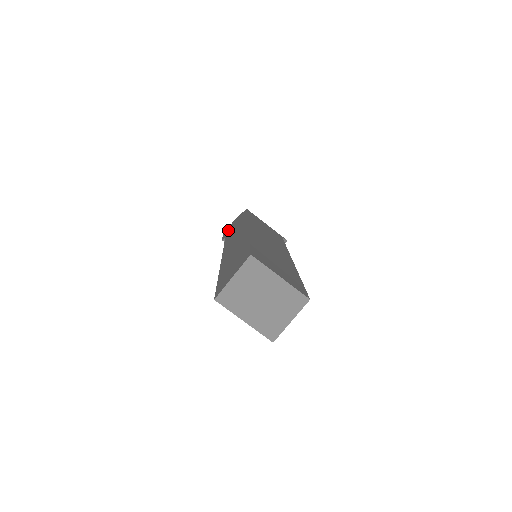
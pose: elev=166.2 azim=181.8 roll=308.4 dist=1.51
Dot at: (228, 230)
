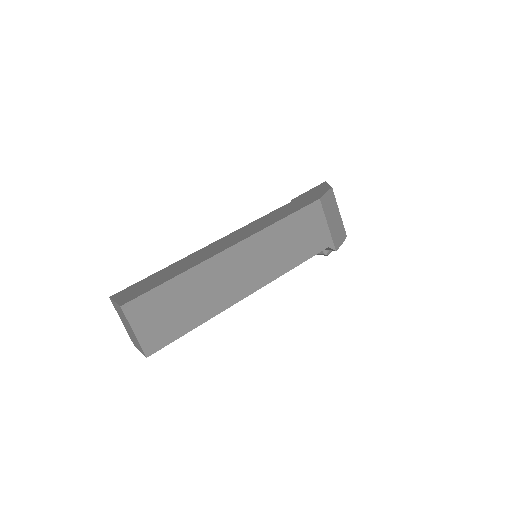
Dot at: (309, 193)
